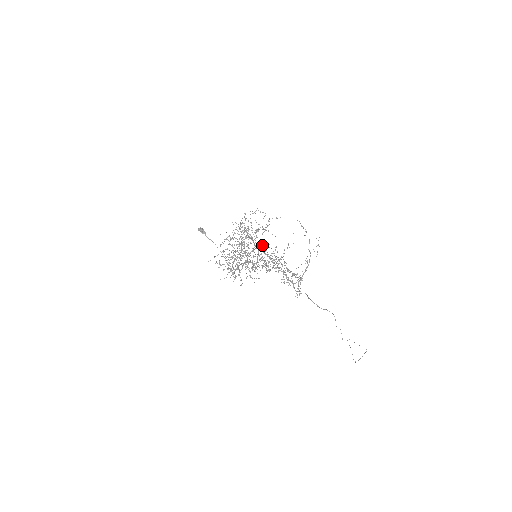
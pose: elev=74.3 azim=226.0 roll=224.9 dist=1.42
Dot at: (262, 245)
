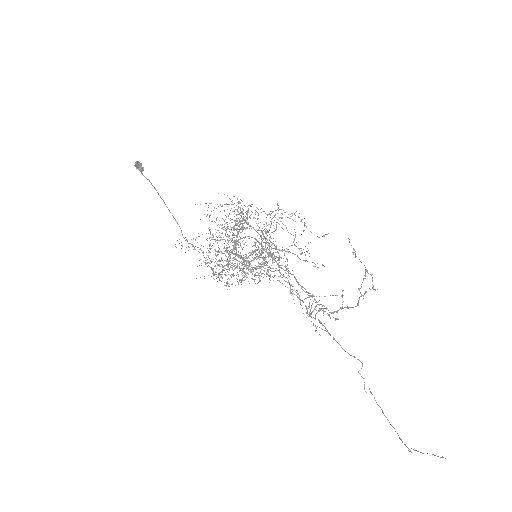
Dot at: (265, 240)
